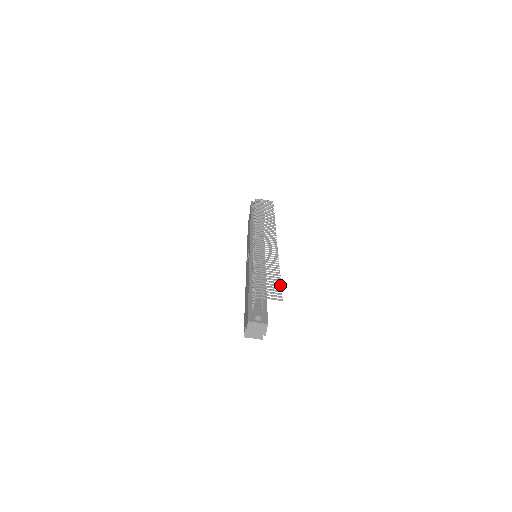
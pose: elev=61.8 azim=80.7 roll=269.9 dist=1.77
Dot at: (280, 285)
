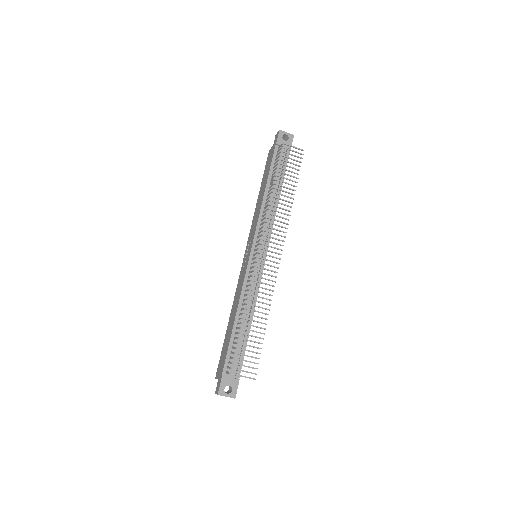
Dot at: occluded
